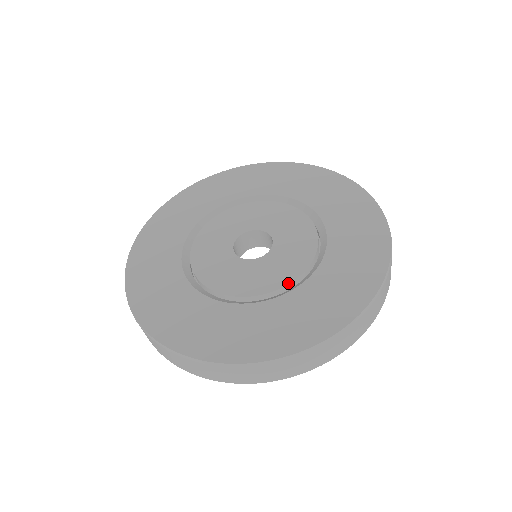
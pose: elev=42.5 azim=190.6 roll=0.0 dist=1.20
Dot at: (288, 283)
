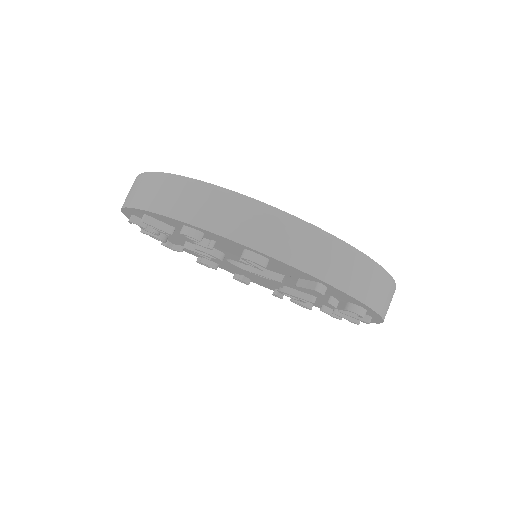
Dot at: occluded
